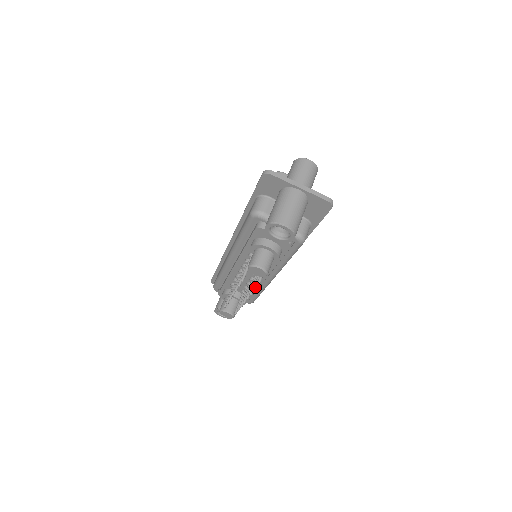
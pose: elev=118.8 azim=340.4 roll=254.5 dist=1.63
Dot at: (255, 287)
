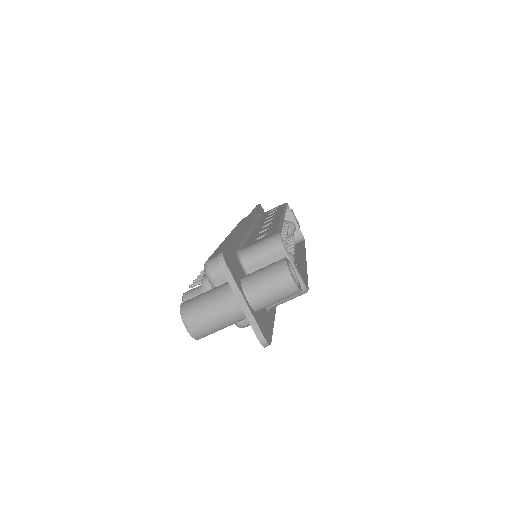
Dot at: occluded
